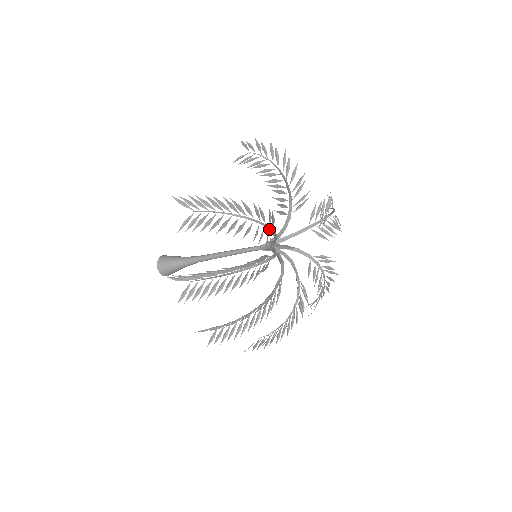
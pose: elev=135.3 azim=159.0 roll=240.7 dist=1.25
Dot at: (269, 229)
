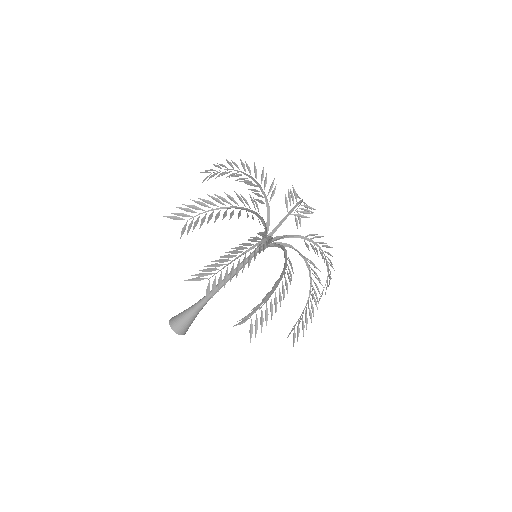
Dot at: (256, 214)
